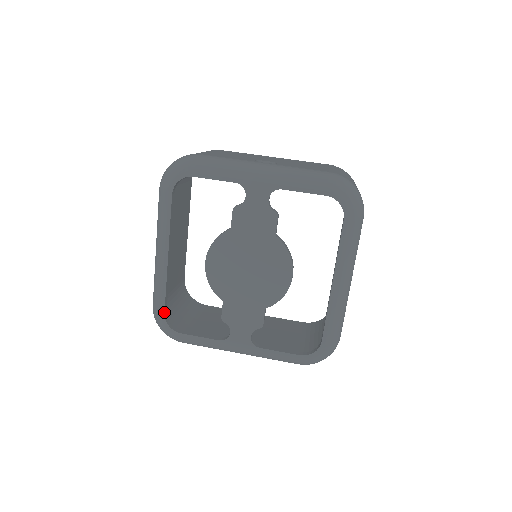
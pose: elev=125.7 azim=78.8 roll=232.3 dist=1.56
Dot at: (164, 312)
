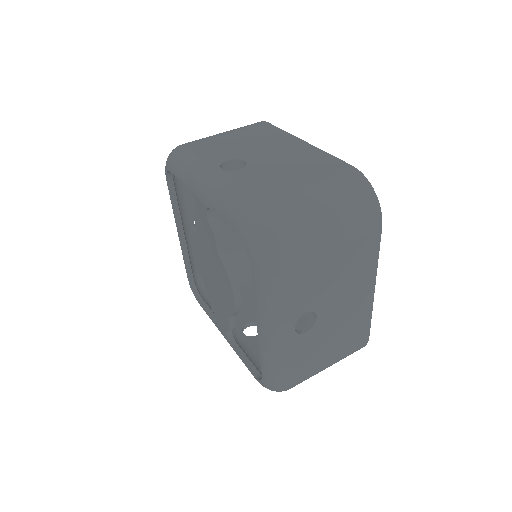
Dot at: (188, 278)
